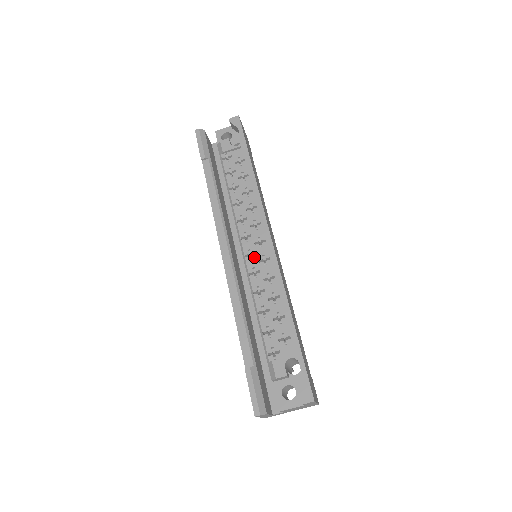
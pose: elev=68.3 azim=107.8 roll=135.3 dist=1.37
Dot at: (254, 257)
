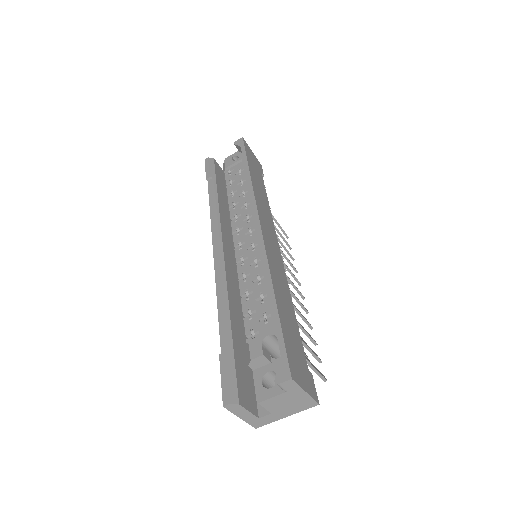
Dot at: (243, 246)
